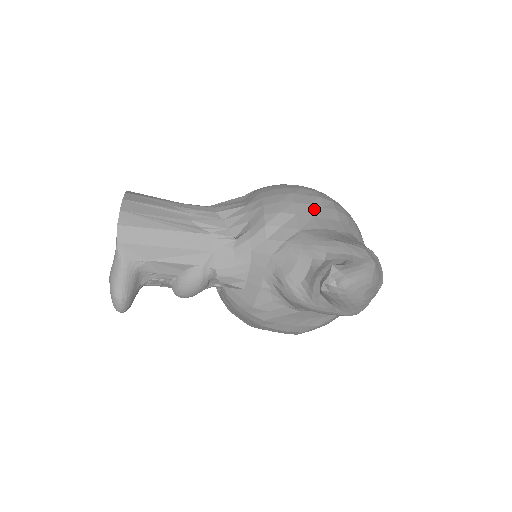
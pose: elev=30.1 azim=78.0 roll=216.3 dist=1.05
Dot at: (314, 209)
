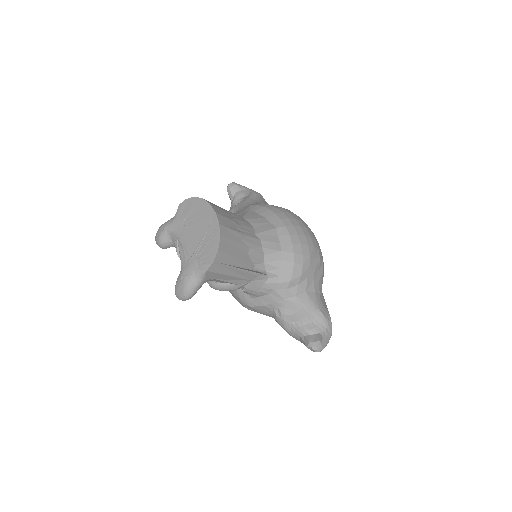
Dot at: (316, 273)
